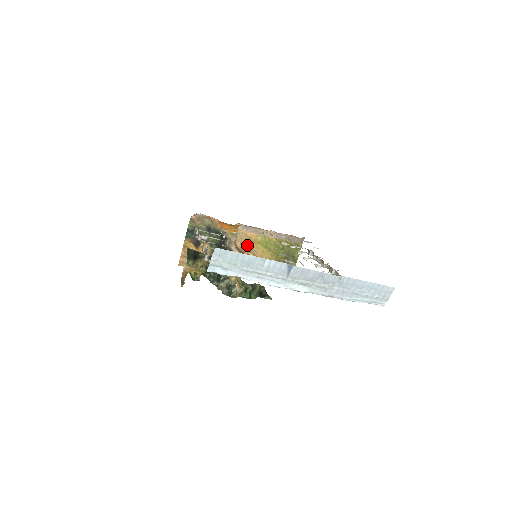
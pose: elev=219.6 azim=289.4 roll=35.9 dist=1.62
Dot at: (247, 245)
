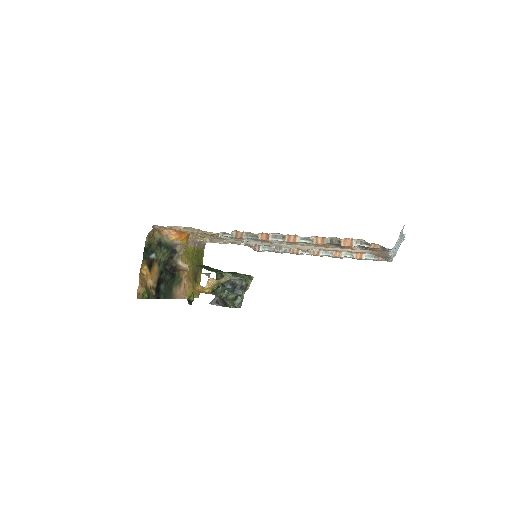
Dot at: occluded
